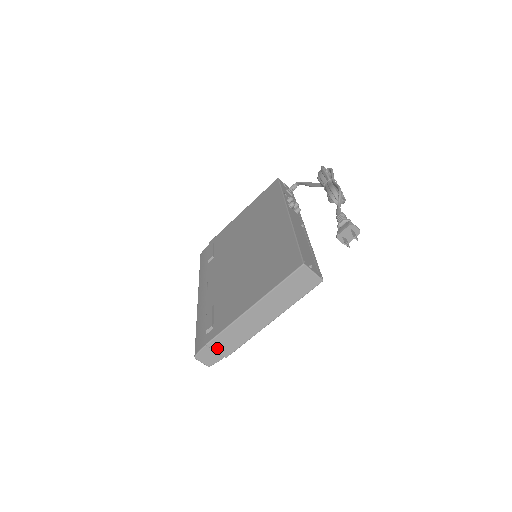
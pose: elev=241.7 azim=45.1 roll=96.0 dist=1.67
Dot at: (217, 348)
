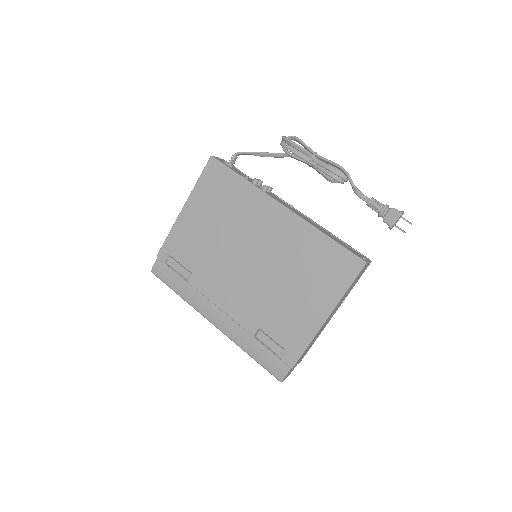
Dot at: occluded
